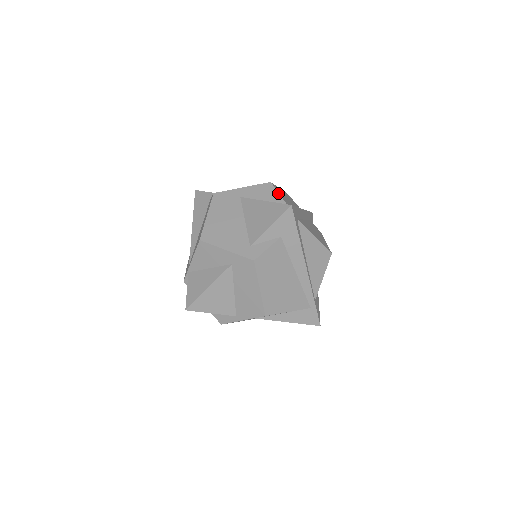
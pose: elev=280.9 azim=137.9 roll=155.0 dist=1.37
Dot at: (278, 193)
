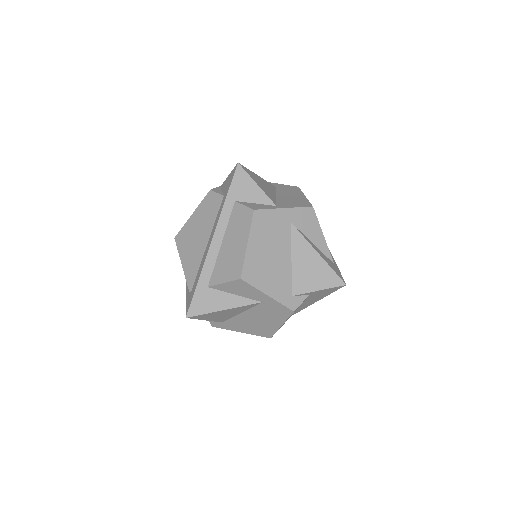
Dot at: occluded
